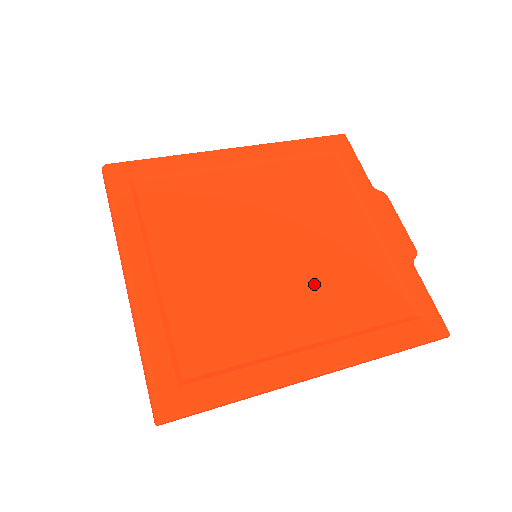
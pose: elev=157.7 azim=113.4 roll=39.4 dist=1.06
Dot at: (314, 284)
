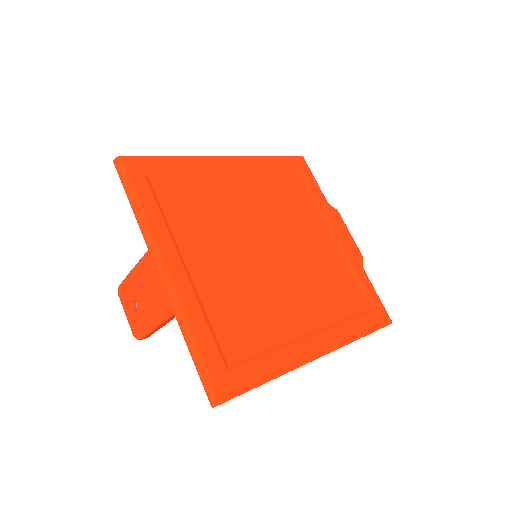
Dot at: (305, 282)
